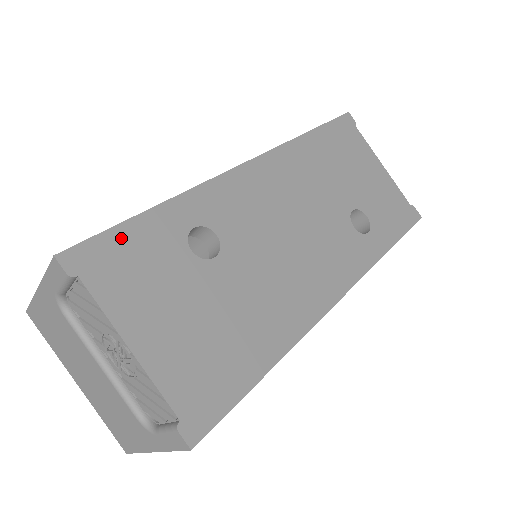
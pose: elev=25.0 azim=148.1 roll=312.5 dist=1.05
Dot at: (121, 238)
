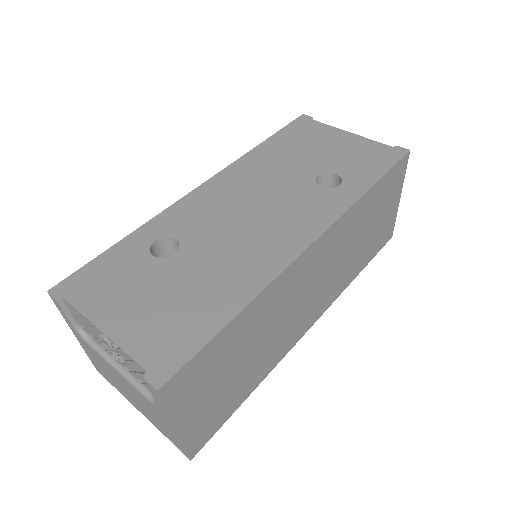
Dot at: (96, 266)
